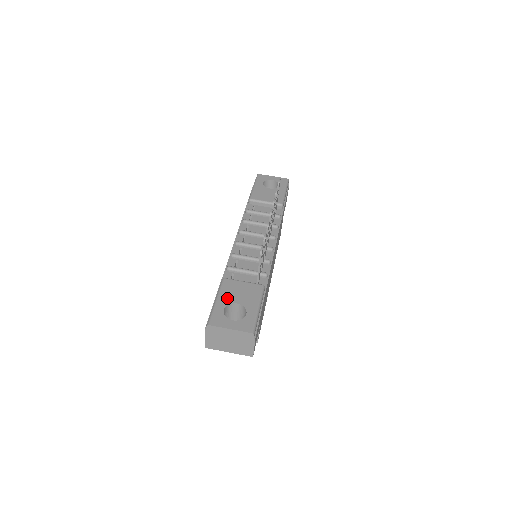
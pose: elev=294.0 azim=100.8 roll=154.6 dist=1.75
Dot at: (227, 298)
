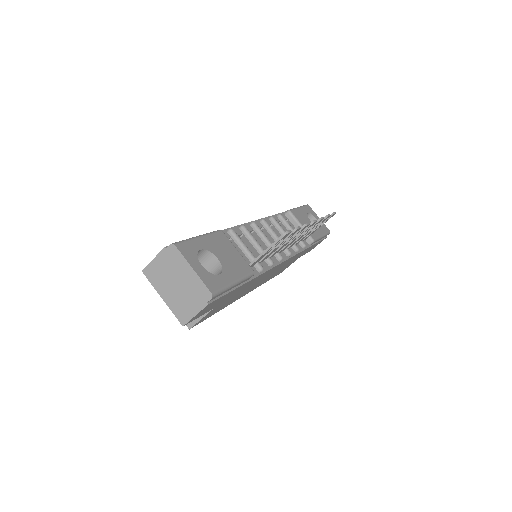
Dot at: (212, 245)
